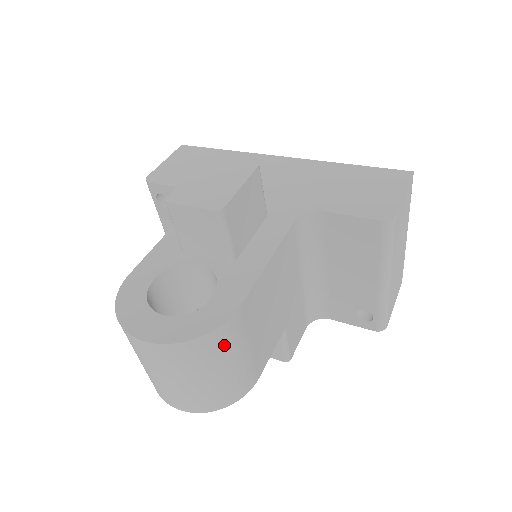
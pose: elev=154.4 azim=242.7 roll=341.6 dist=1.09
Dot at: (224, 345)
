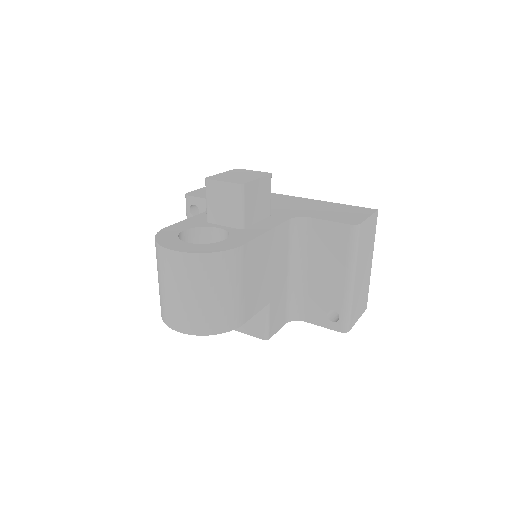
Dot at: (227, 269)
